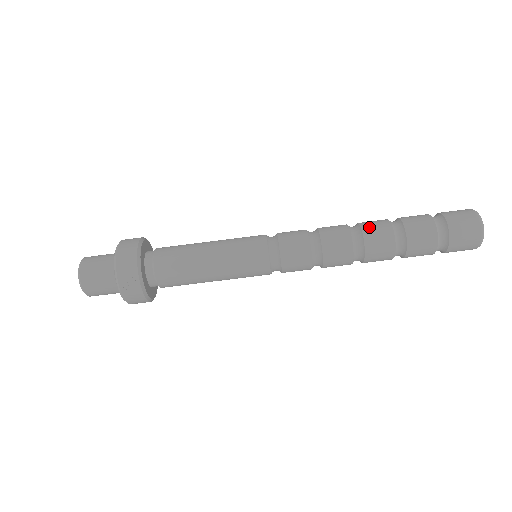
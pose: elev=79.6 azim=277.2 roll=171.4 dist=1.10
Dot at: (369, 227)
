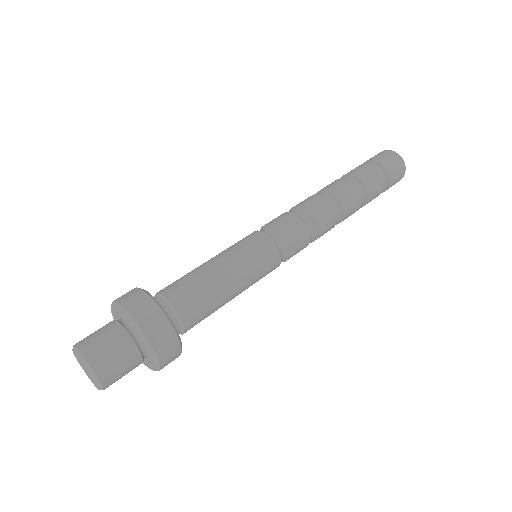
Dot at: occluded
